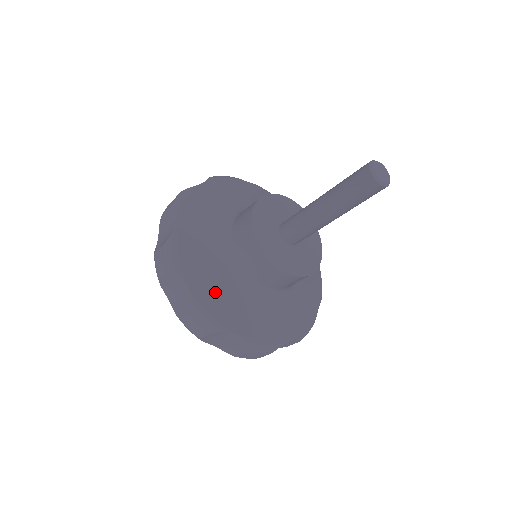
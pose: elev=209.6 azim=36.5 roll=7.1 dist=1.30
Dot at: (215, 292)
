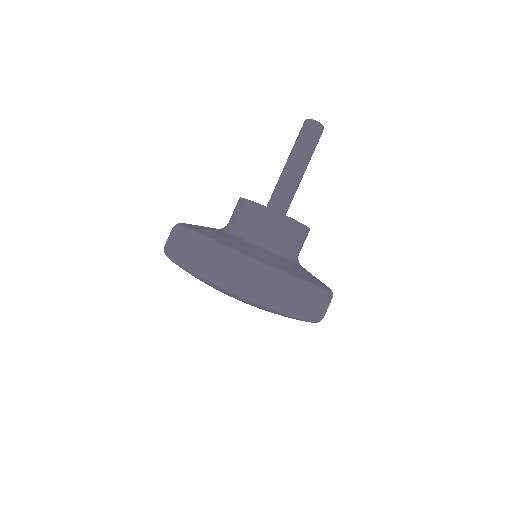
Dot at: (270, 259)
